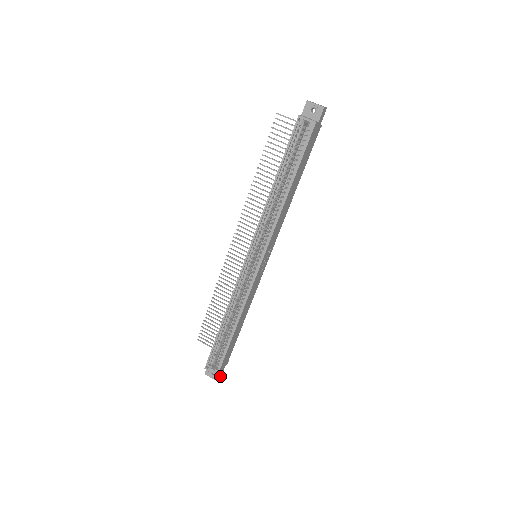
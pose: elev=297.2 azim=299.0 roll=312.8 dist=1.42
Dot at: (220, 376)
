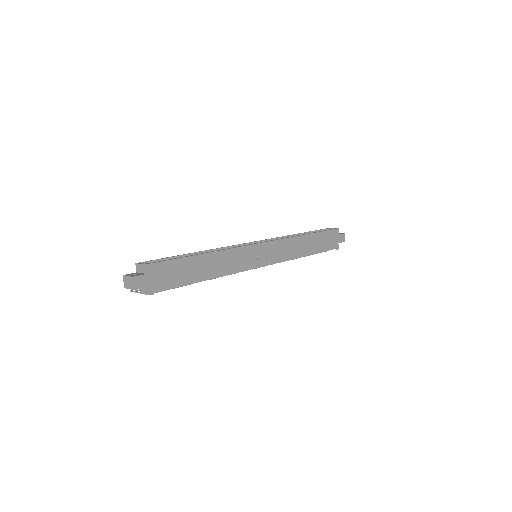
Dot at: (136, 285)
